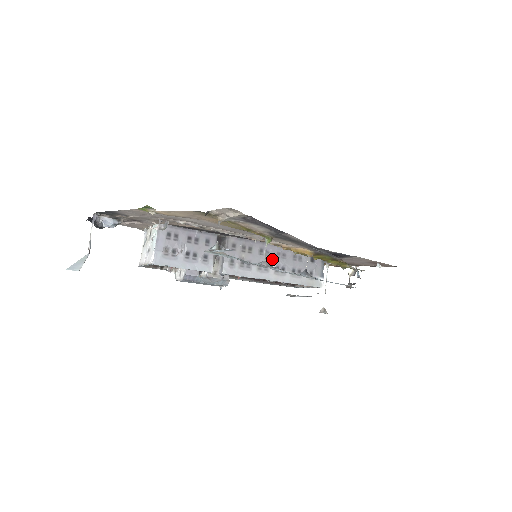
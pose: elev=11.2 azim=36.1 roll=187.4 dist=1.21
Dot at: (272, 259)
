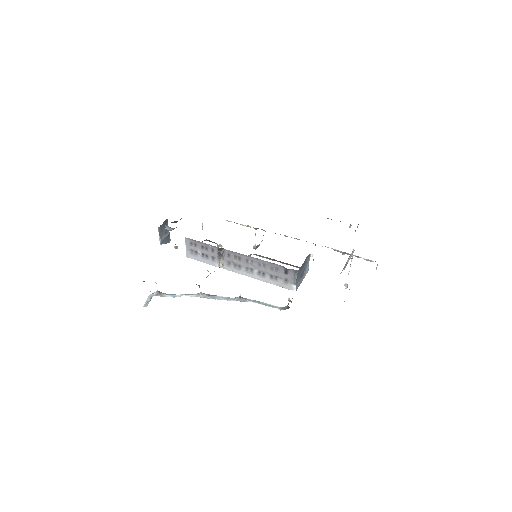
Dot at: (255, 266)
